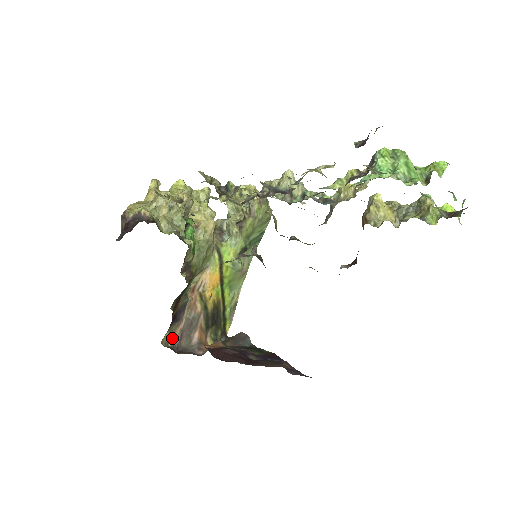
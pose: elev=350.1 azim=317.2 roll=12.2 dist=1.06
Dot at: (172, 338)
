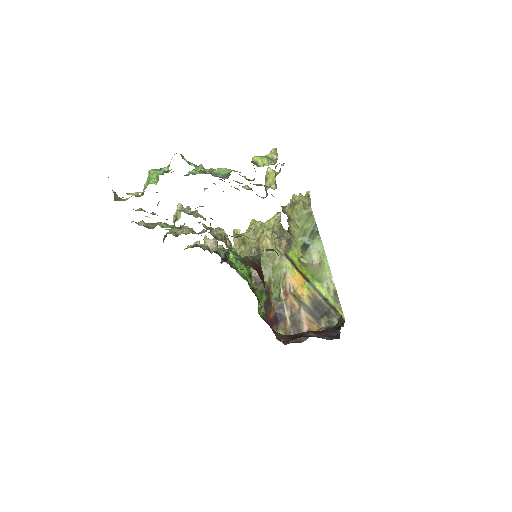
Dot at: (287, 334)
